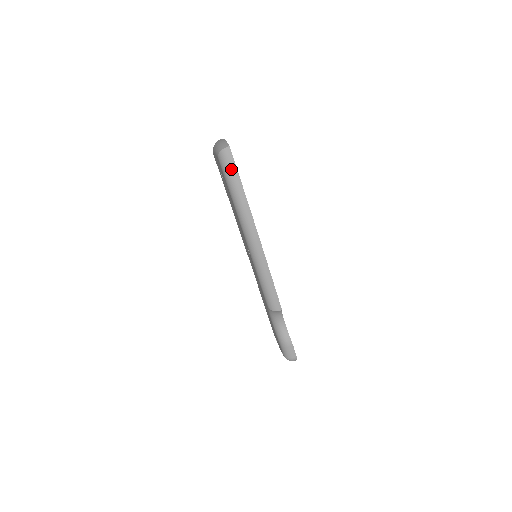
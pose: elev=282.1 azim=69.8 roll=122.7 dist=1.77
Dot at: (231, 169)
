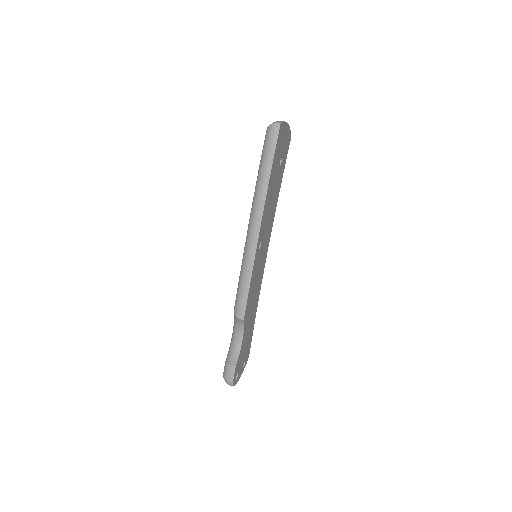
Dot at: (270, 146)
